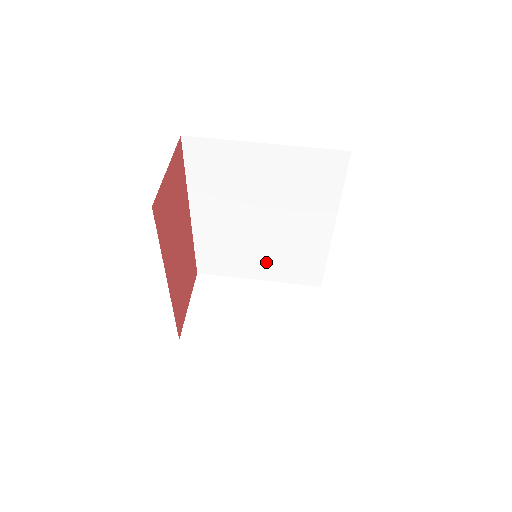
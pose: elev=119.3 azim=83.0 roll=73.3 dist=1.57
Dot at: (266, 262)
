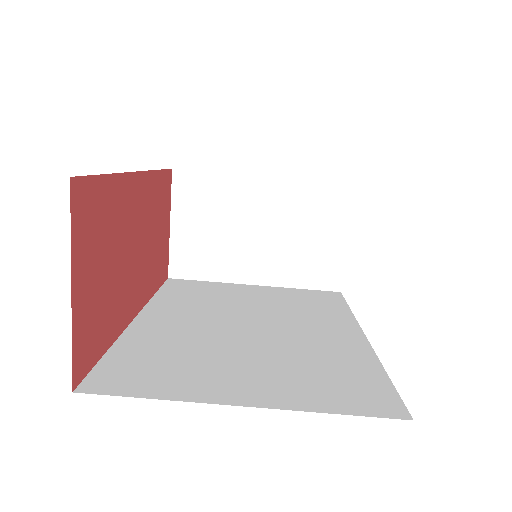
Dot at: occluded
